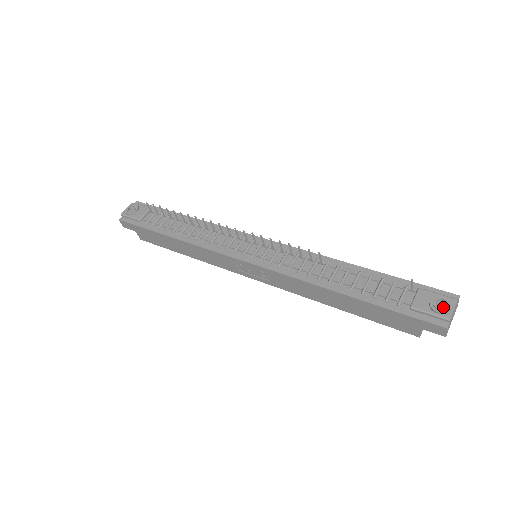
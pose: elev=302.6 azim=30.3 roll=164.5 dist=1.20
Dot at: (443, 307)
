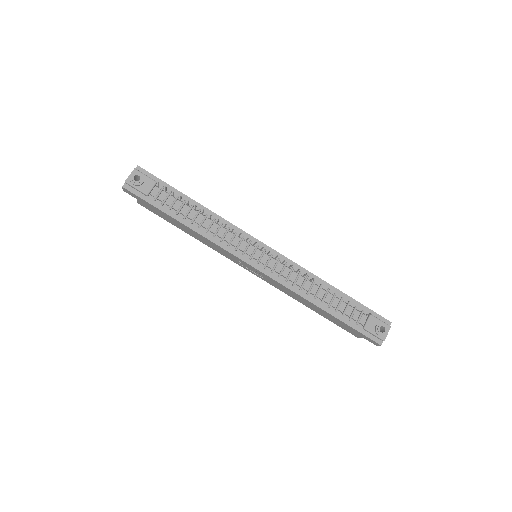
Dot at: (383, 333)
